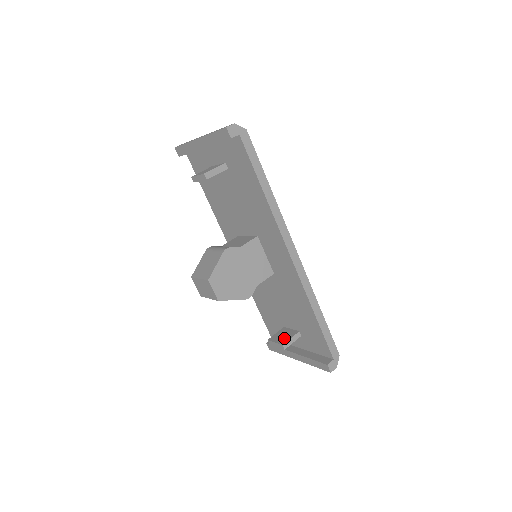
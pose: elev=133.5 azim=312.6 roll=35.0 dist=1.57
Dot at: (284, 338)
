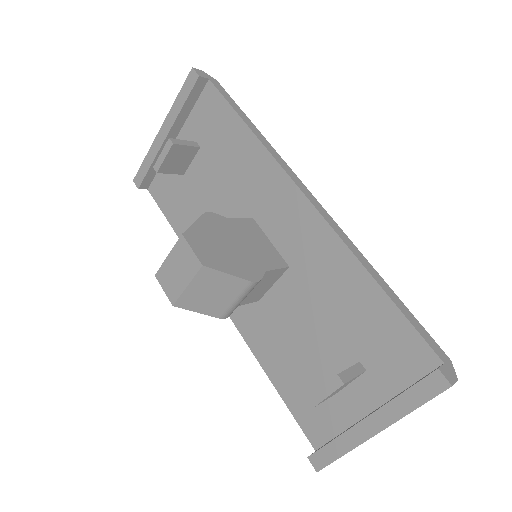
Dot at: occluded
